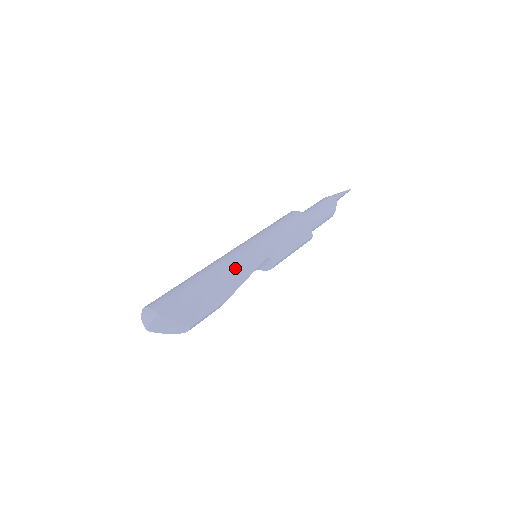
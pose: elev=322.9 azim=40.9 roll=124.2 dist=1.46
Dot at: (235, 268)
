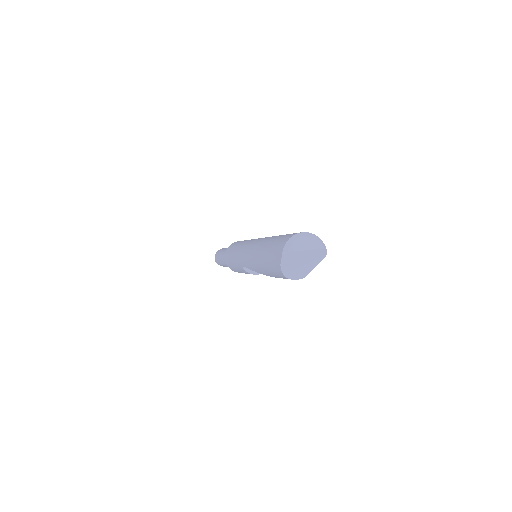
Dot at: occluded
